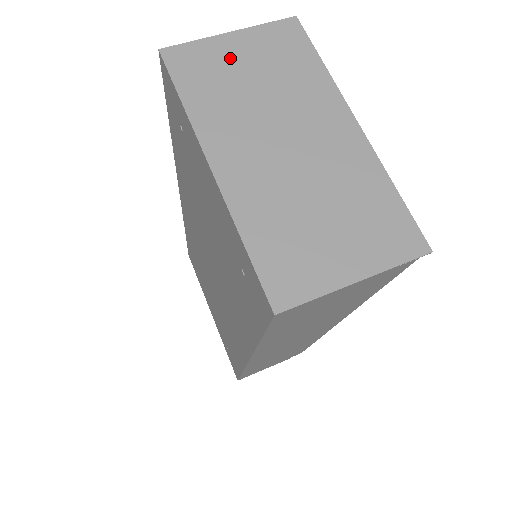
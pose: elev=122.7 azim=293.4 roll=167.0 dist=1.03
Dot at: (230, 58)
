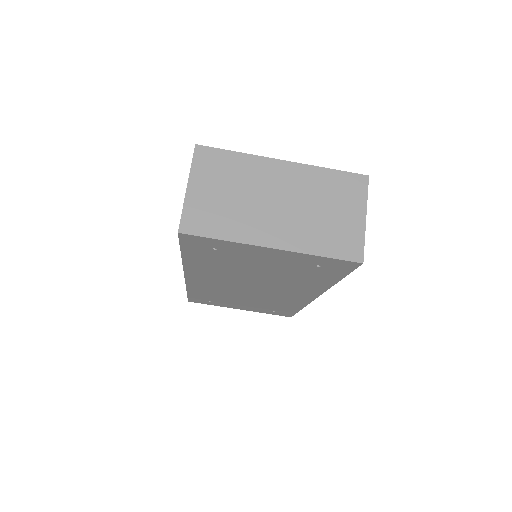
Dot at: (206, 198)
